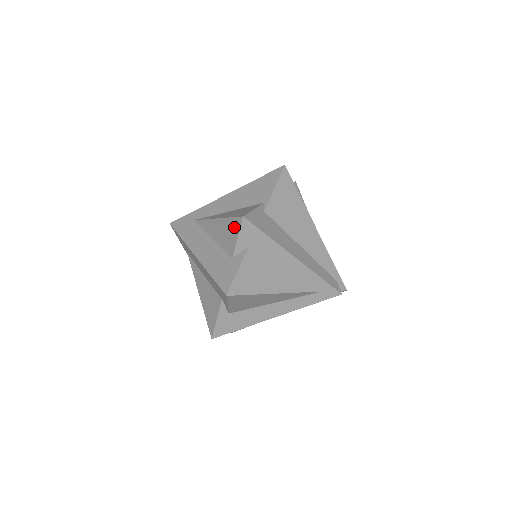
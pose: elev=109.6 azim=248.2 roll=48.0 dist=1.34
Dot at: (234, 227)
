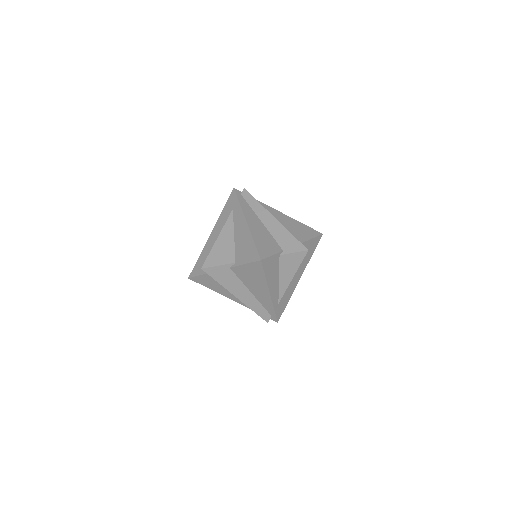
Dot at: occluded
